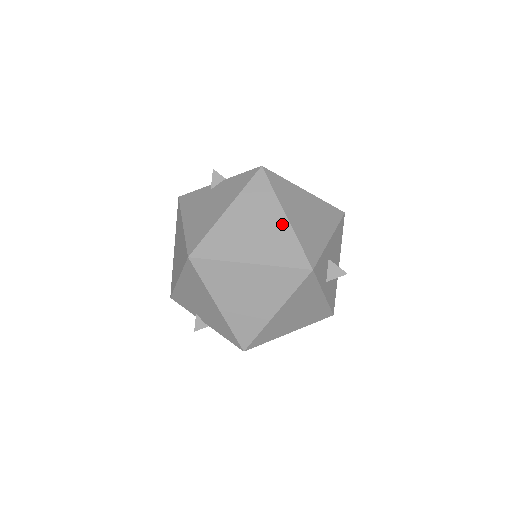
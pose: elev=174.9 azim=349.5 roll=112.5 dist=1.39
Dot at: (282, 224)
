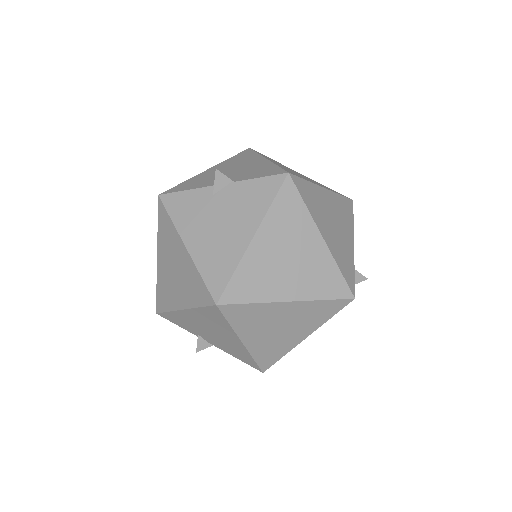
Dot at: (319, 248)
